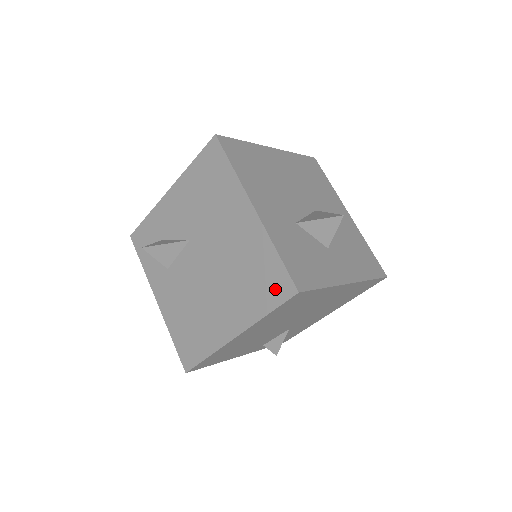
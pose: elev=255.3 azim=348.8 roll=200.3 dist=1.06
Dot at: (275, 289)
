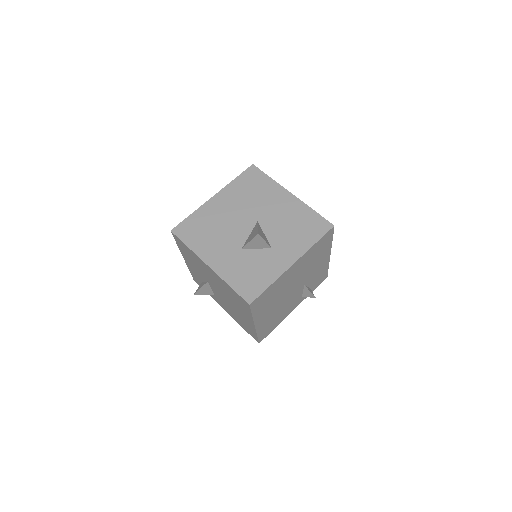
Dot at: (244, 304)
